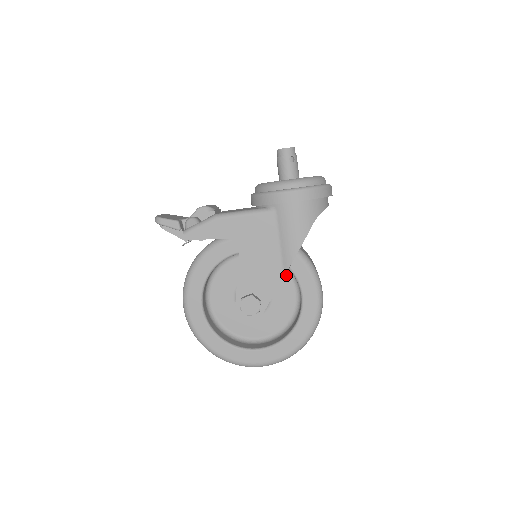
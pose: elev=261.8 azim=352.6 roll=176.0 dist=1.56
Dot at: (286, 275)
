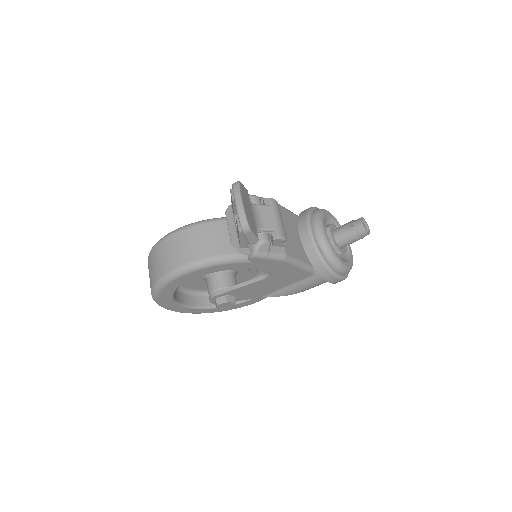
Dot at: (255, 274)
